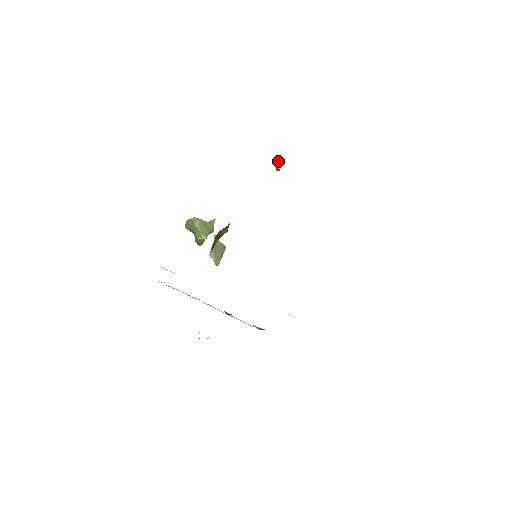
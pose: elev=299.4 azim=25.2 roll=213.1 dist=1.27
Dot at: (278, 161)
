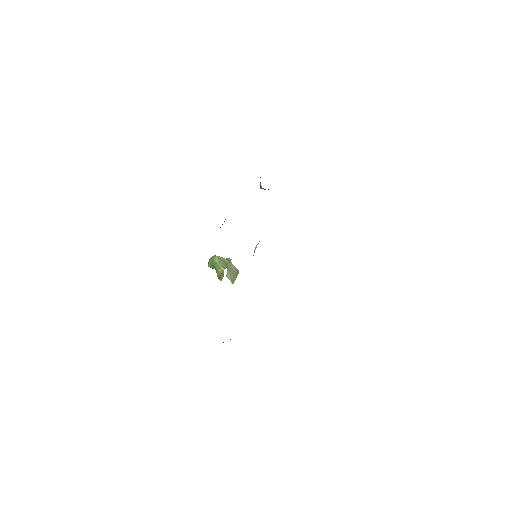
Dot at: occluded
